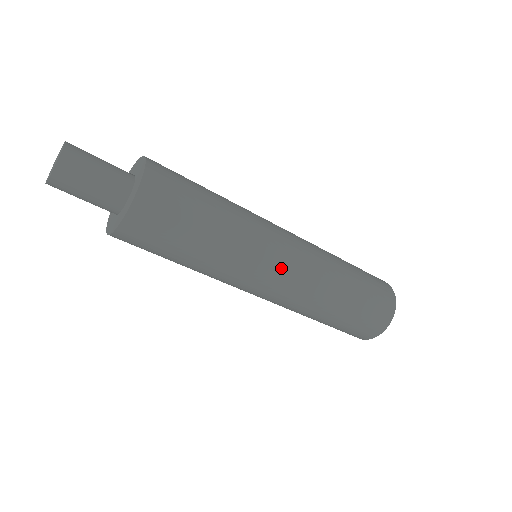
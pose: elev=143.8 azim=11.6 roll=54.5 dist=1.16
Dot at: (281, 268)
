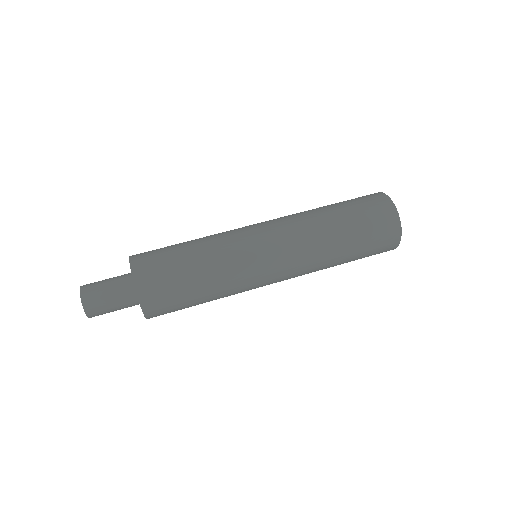
Dot at: (274, 275)
